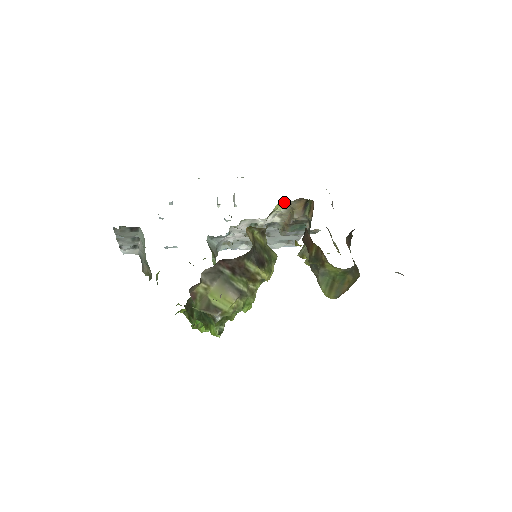
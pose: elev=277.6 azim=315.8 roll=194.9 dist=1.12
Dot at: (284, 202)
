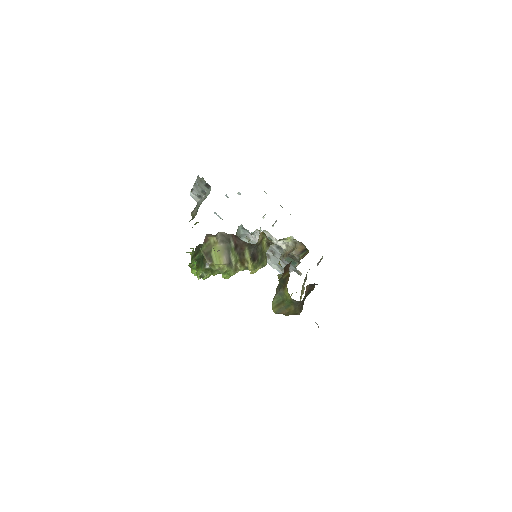
Dot at: occluded
